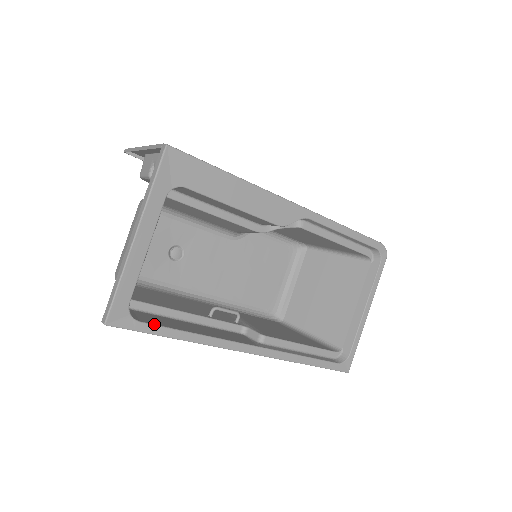
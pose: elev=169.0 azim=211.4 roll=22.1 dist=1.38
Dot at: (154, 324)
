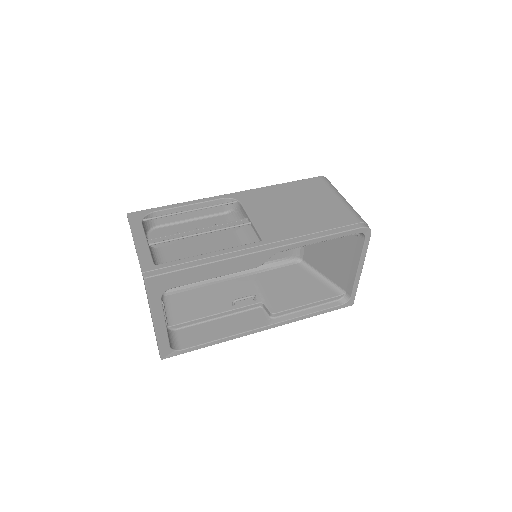
Dot at: (191, 347)
